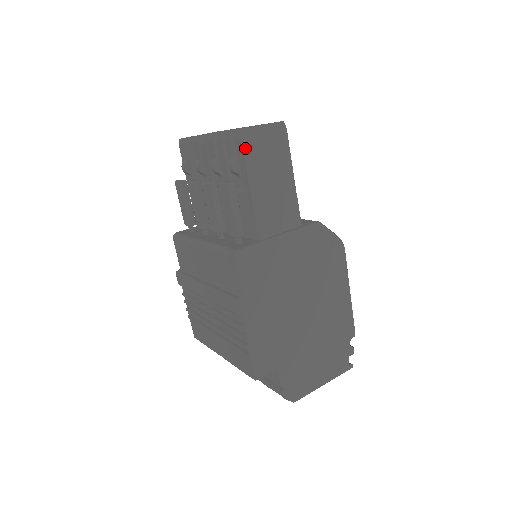
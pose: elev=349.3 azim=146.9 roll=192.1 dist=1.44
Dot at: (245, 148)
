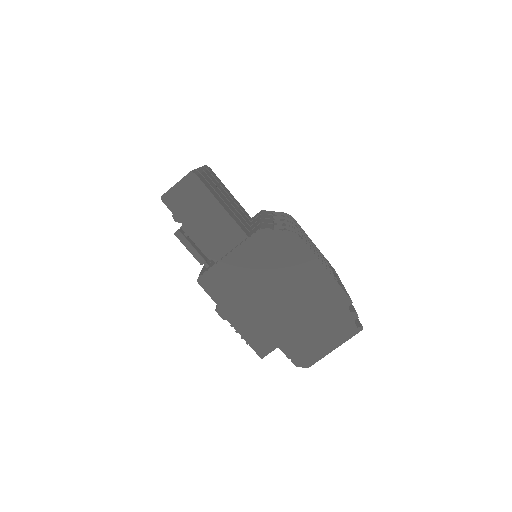
Dot at: (170, 207)
